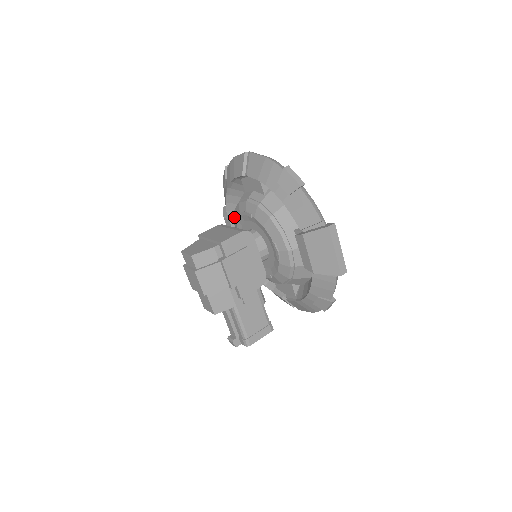
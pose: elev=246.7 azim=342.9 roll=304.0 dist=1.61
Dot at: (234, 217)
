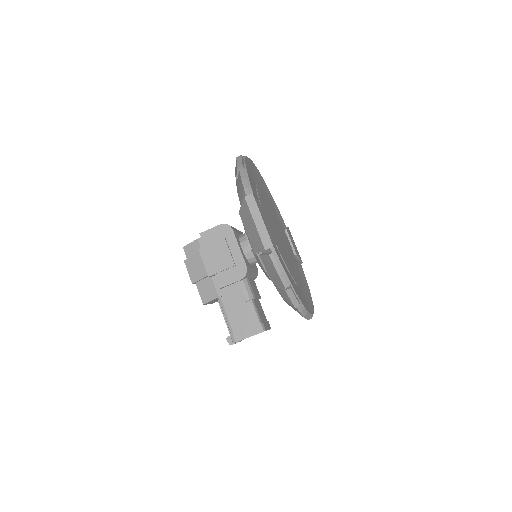
Dot at: occluded
